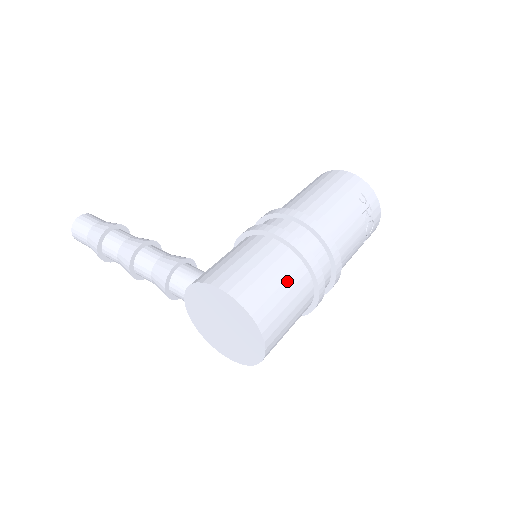
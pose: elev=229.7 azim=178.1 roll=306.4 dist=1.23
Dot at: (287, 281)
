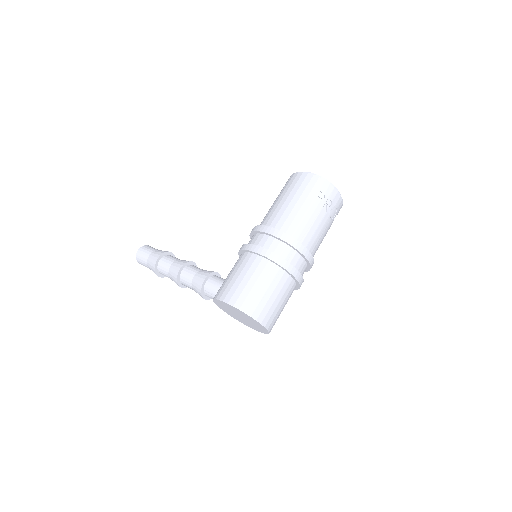
Dot at: (271, 285)
